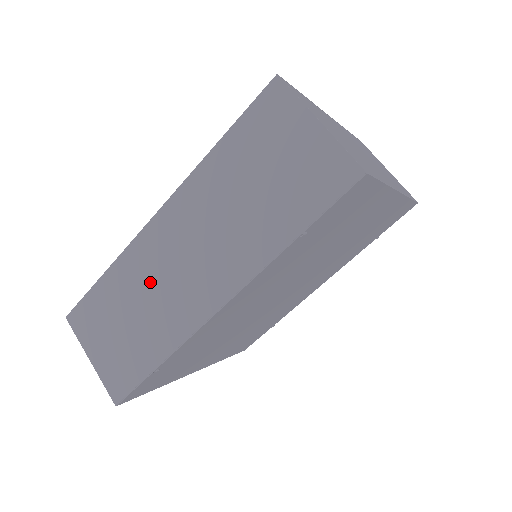
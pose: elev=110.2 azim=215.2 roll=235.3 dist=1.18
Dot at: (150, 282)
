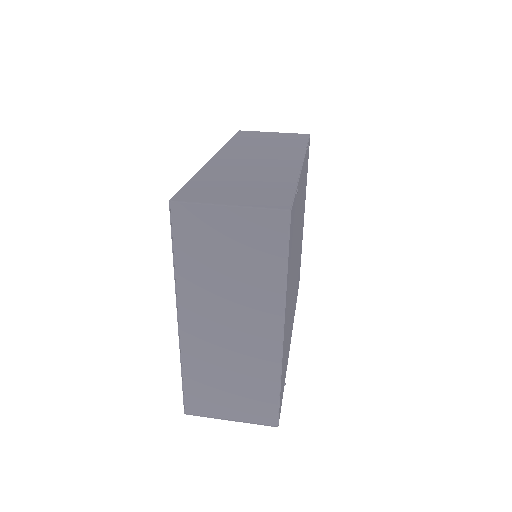
Dot at: (241, 168)
